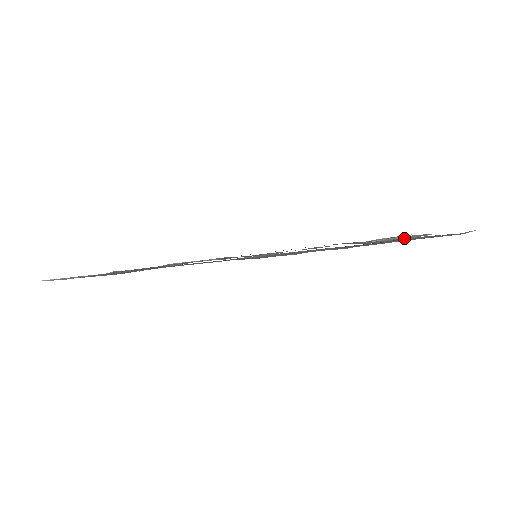
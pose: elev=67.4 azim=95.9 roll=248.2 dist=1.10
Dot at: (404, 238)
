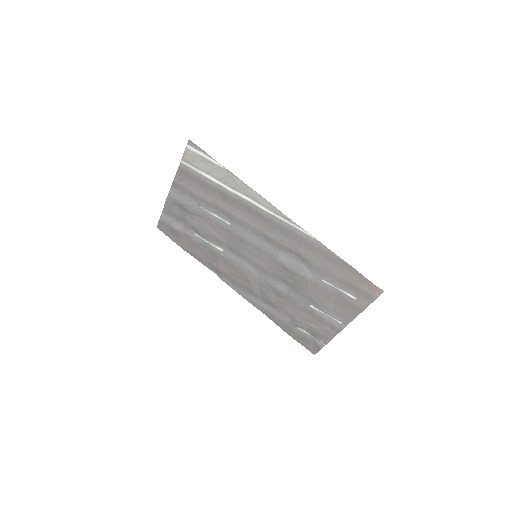
Dot at: (335, 307)
